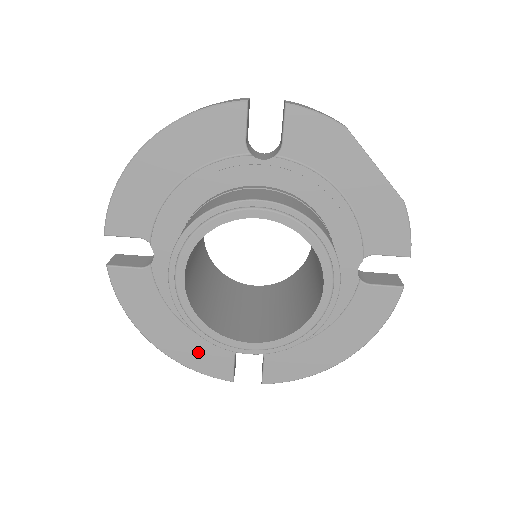
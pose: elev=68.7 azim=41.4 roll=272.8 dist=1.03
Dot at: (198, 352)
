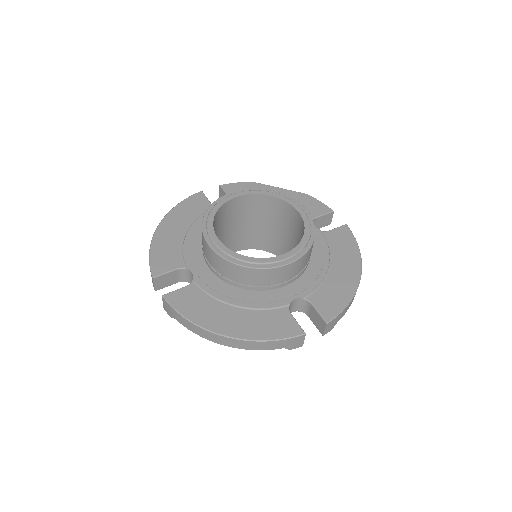
Dot at: (262, 323)
